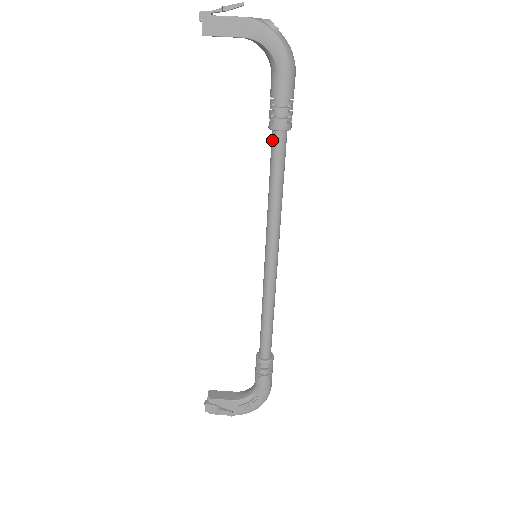
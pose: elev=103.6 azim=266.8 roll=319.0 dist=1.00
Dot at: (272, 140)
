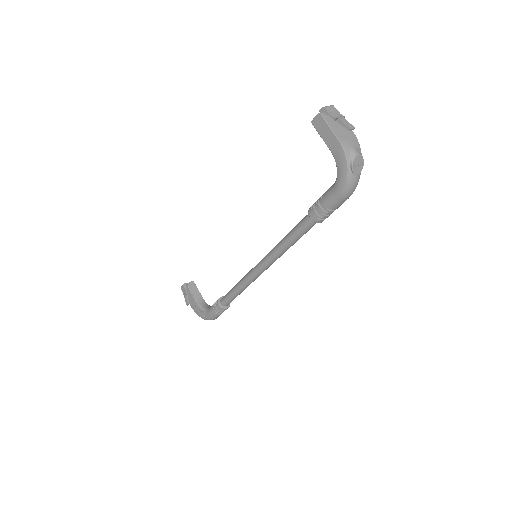
Dot at: (306, 215)
